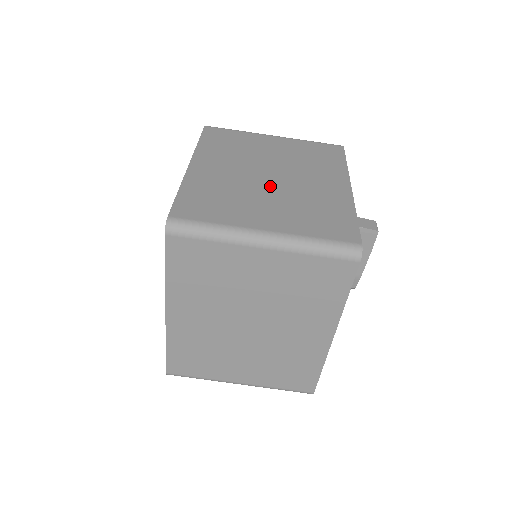
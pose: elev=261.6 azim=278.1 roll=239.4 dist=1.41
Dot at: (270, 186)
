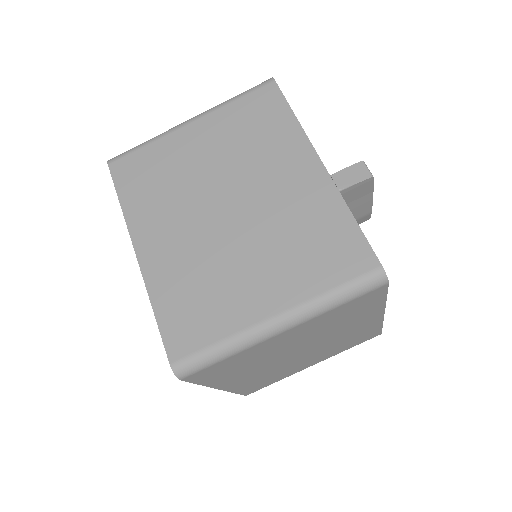
Dot at: (237, 230)
